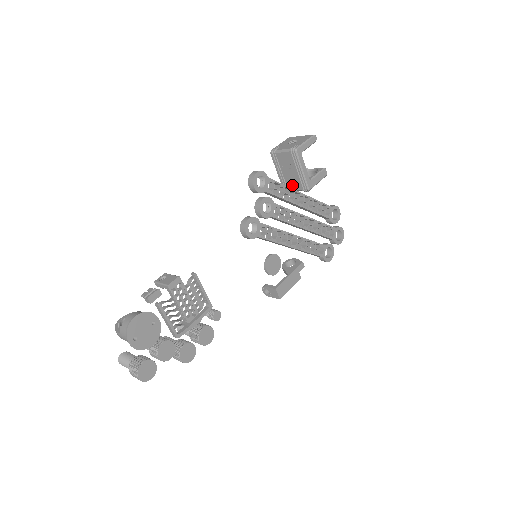
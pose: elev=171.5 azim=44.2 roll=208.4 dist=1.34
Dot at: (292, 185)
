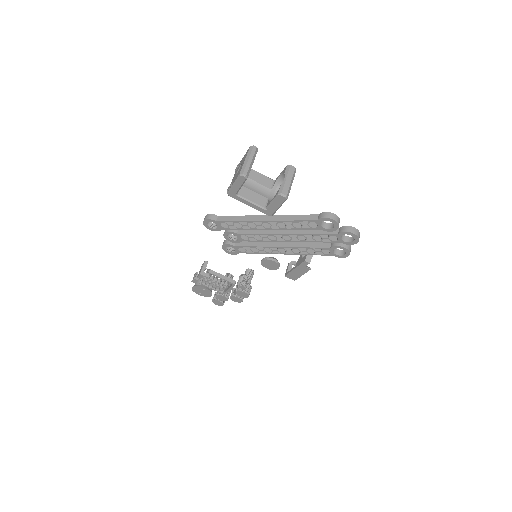
Dot at: occluded
